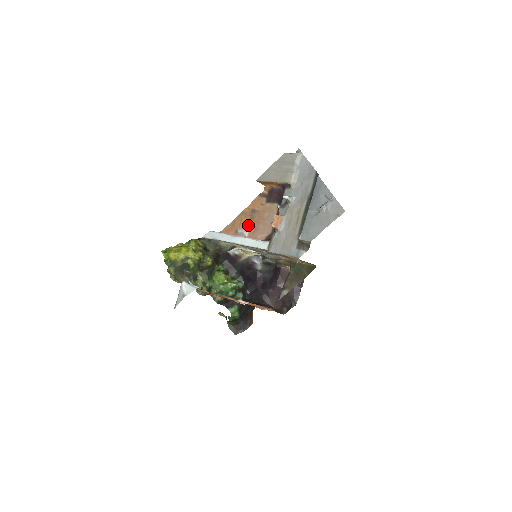
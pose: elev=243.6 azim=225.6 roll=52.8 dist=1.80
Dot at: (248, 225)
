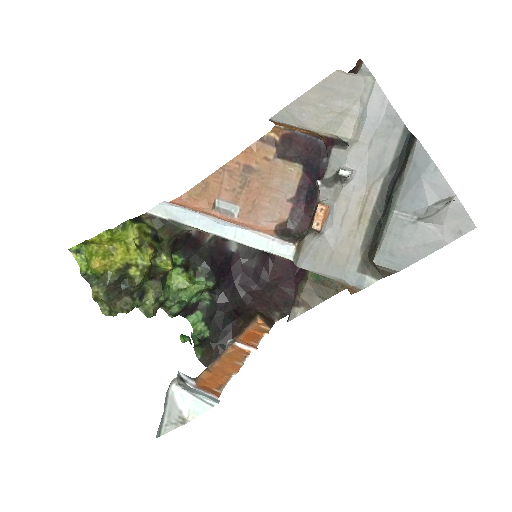
Dot at: (237, 195)
